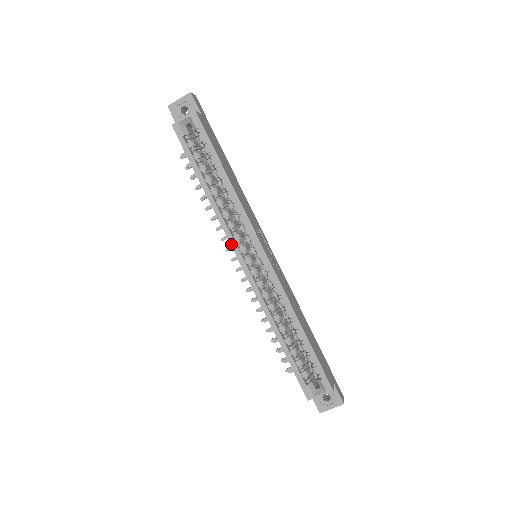
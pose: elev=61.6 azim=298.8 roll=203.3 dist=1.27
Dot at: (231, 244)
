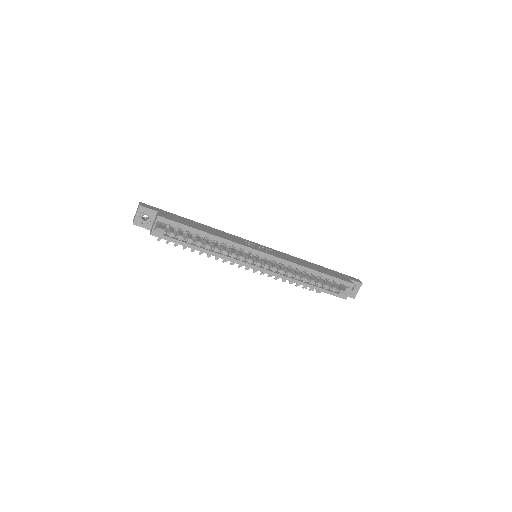
Dot at: (242, 265)
